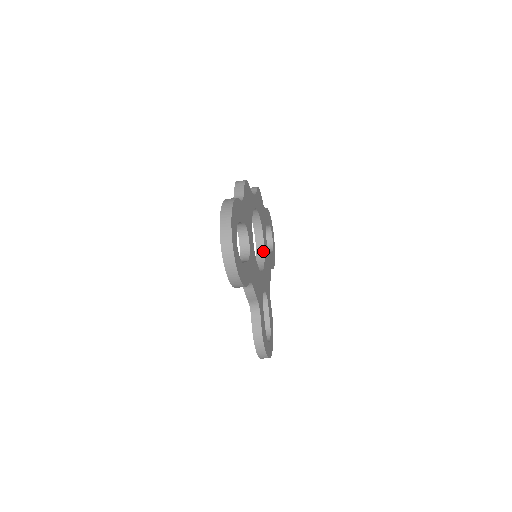
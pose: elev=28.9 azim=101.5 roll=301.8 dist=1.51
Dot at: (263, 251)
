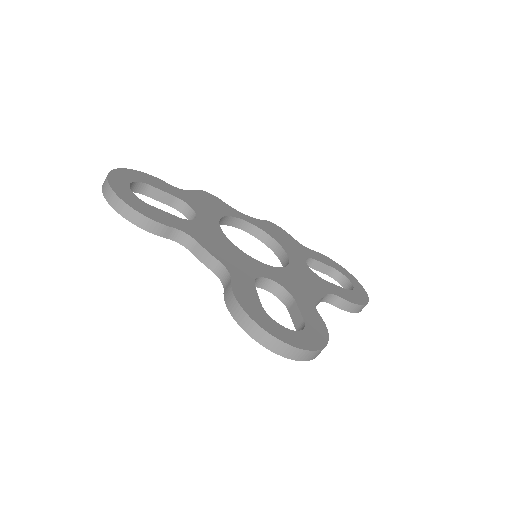
Dot at: (288, 264)
